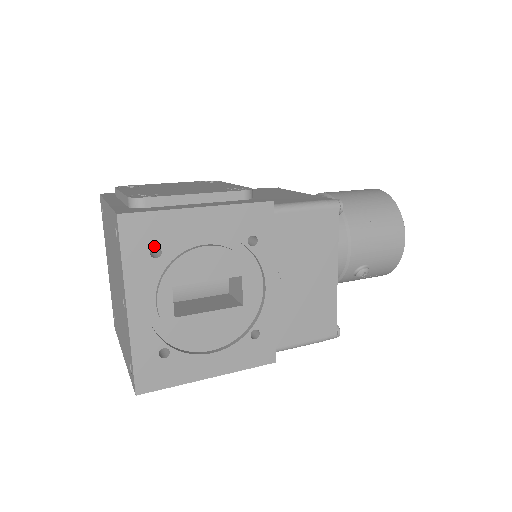
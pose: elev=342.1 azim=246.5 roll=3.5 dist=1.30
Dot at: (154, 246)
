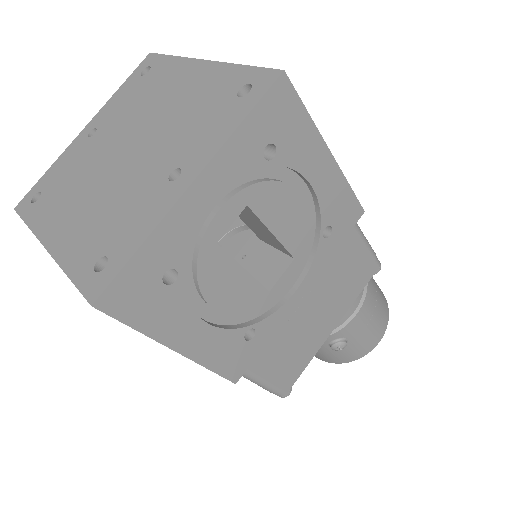
Dot at: (275, 144)
